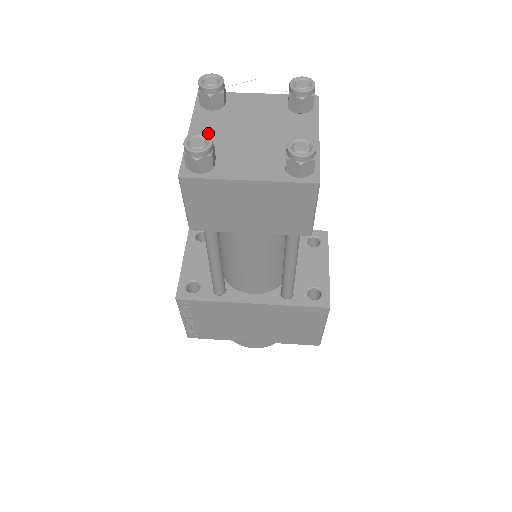
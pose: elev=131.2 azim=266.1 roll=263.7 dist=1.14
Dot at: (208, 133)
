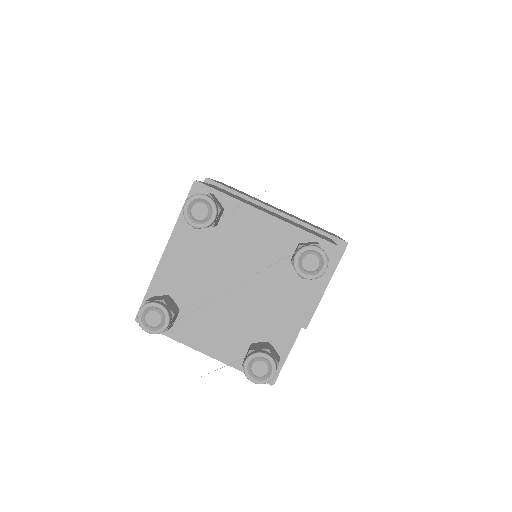
Dot at: (184, 265)
